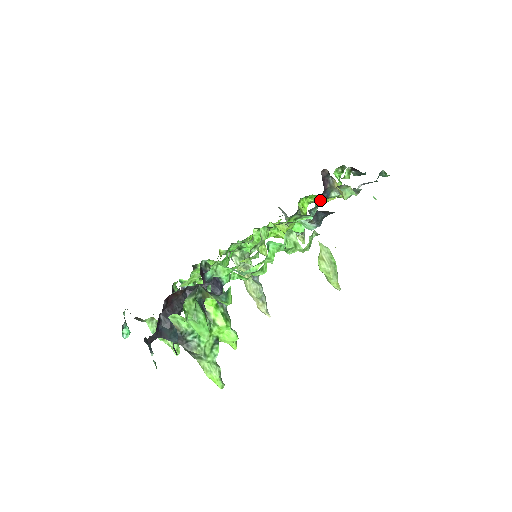
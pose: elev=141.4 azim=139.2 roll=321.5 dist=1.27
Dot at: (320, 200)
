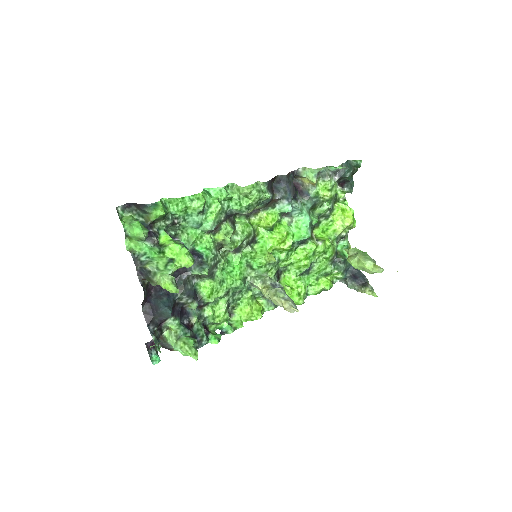
Dot at: (303, 202)
